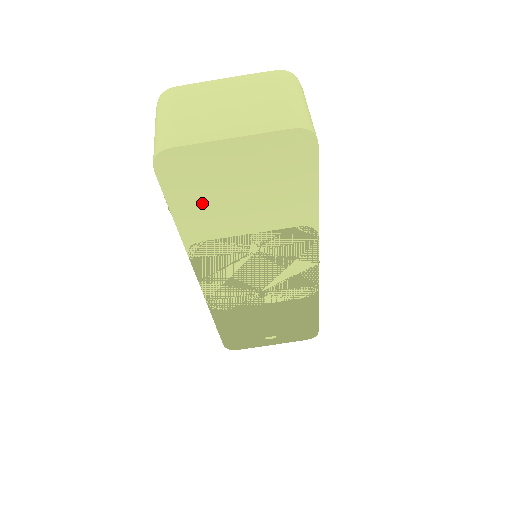
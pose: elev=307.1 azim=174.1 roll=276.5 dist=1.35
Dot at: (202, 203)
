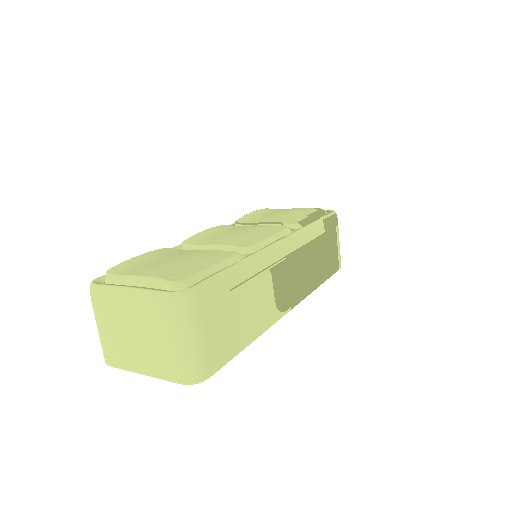
Dot at: occluded
